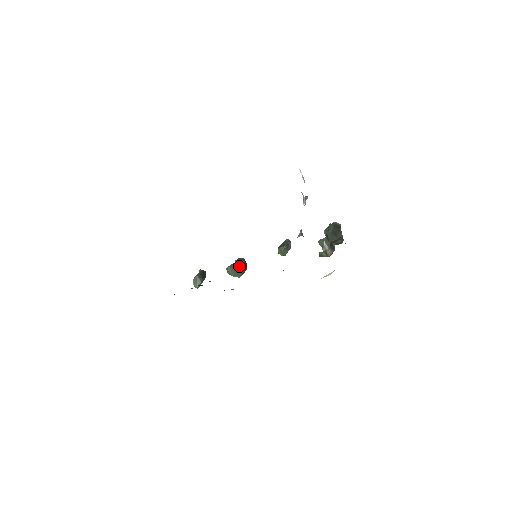
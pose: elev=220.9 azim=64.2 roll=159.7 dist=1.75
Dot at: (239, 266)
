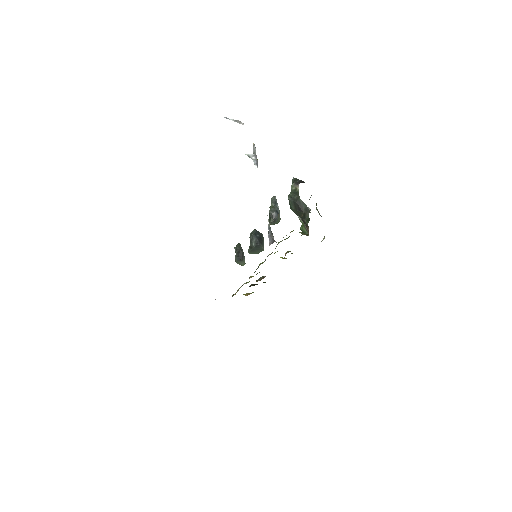
Dot at: (255, 247)
